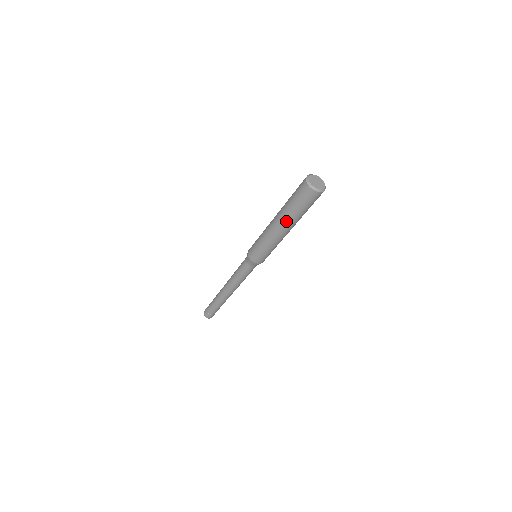
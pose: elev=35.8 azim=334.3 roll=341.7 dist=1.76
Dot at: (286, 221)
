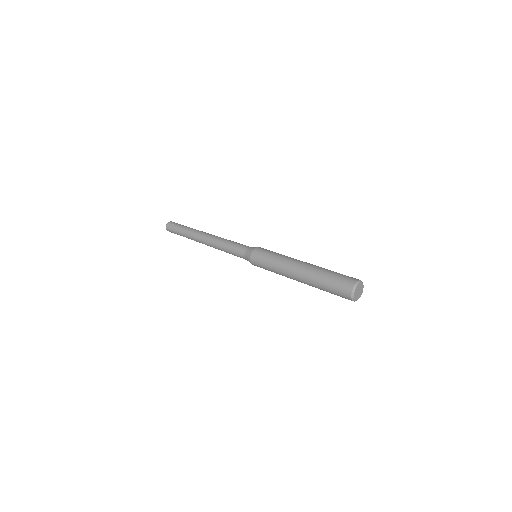
Dot at: (310, 285)
